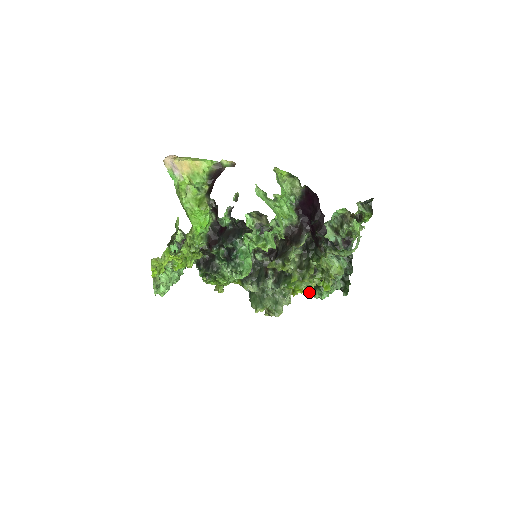
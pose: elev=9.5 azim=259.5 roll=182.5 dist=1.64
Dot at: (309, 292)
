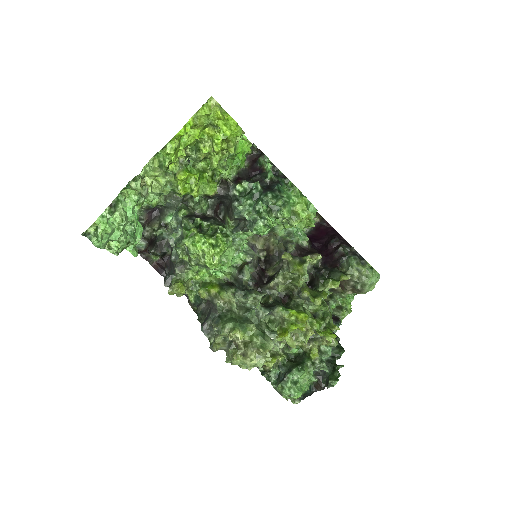
Dot at: (311, 331)
